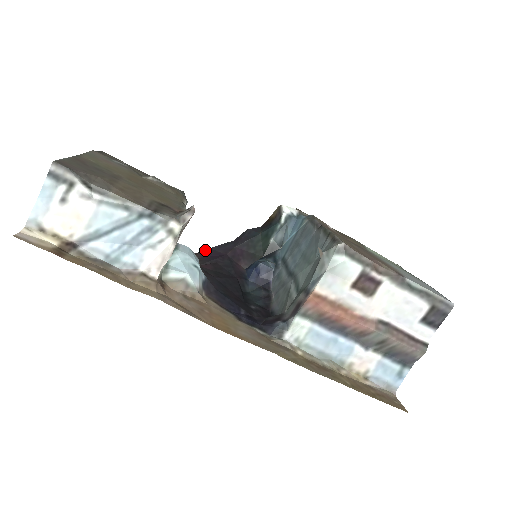
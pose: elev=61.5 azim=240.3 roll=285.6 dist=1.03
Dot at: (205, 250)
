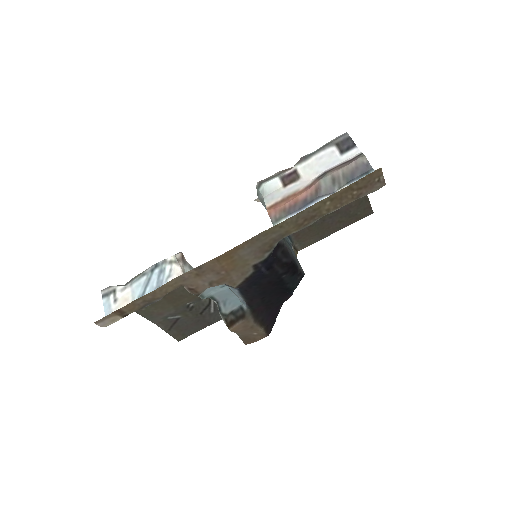
Dot at: (273, 324)
